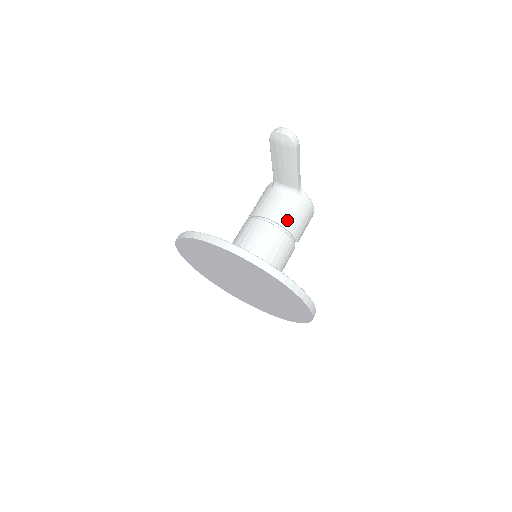
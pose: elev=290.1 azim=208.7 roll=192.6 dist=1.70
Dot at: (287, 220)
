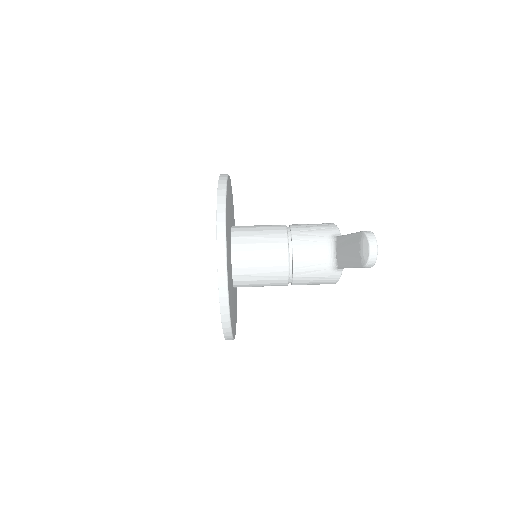
Dot at: (302, 273)
